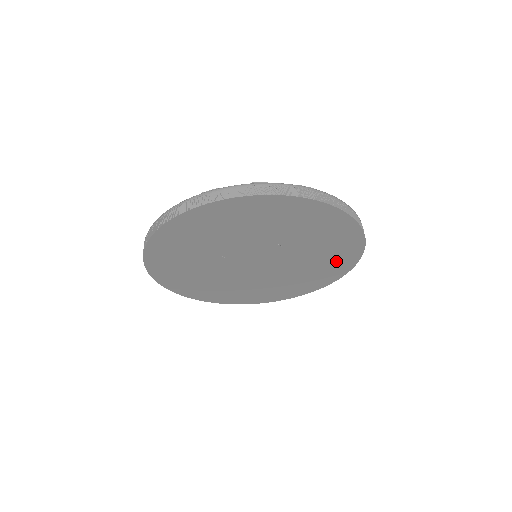
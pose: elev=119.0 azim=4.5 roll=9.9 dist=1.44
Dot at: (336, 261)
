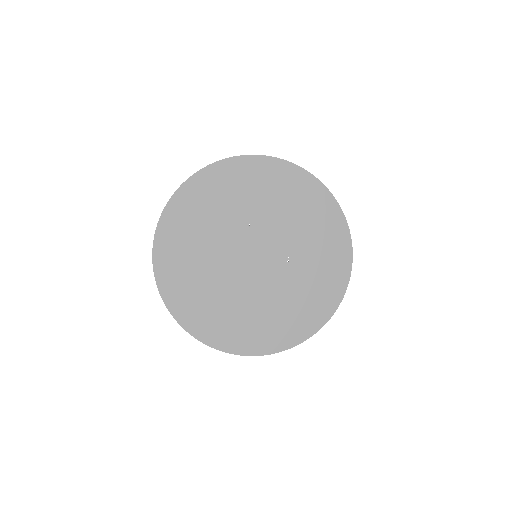
Dot at: (287, 326)
